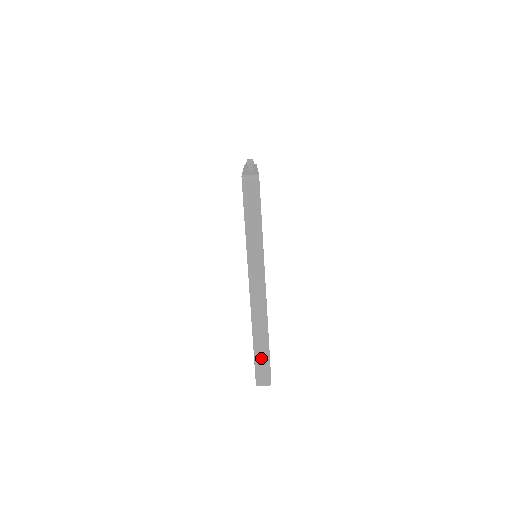
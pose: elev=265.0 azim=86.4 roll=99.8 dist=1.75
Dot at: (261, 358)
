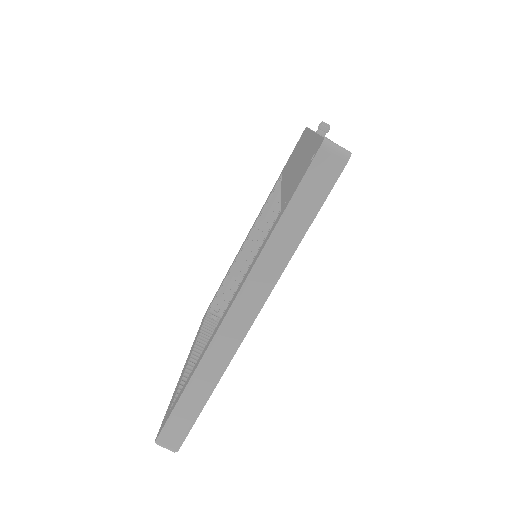
Dot at: (185, 412)
